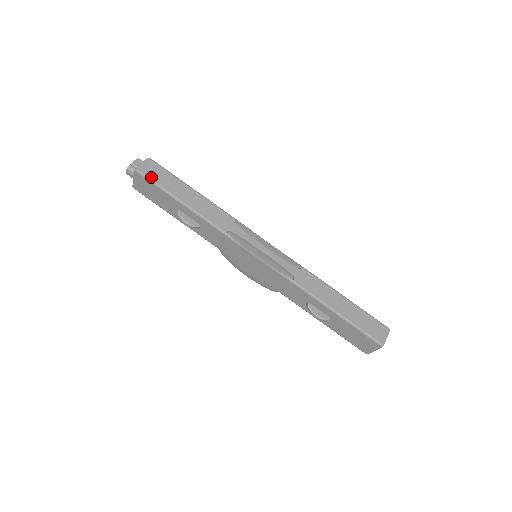
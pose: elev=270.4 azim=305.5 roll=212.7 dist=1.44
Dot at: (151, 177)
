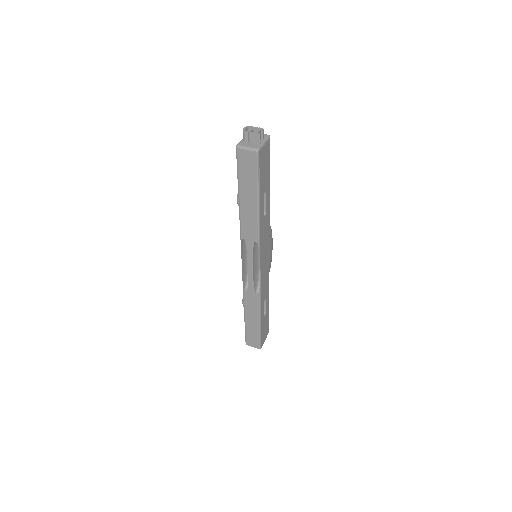
Dot at: (240, 164)
